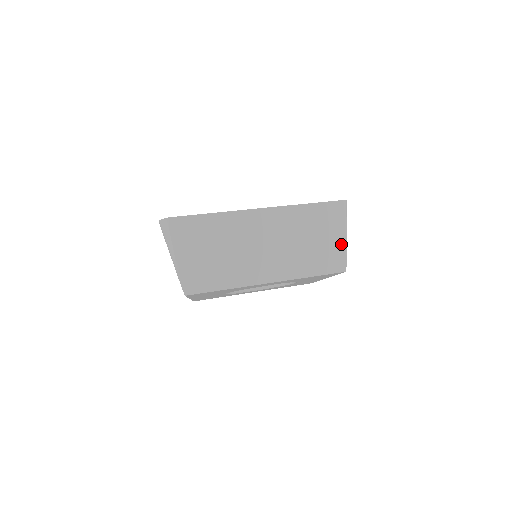
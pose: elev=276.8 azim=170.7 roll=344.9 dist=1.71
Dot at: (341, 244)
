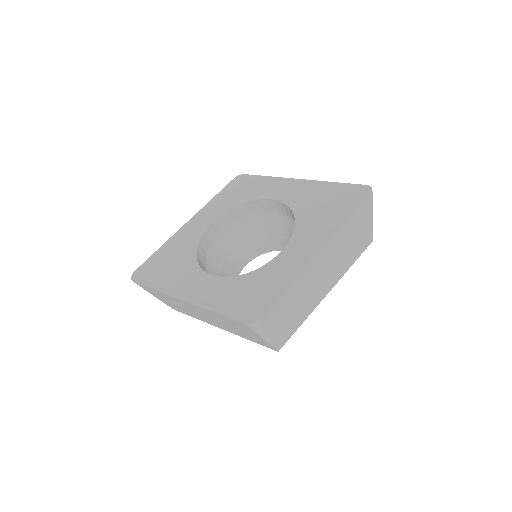
Dot at: (263, 340)
